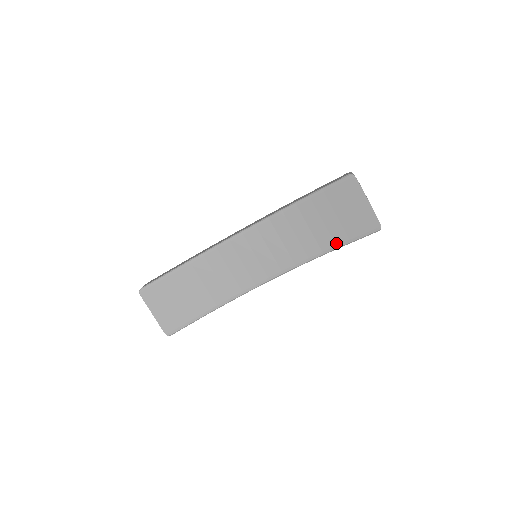
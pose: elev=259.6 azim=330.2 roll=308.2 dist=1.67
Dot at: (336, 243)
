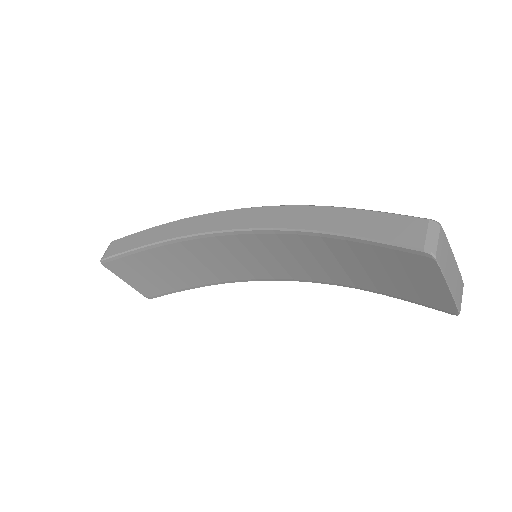
Dot at: (379, 290)
